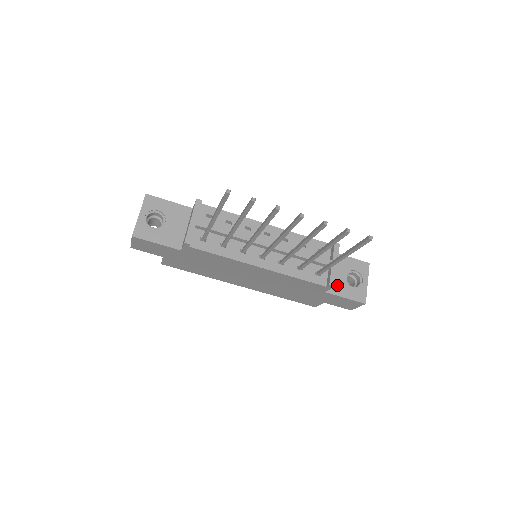
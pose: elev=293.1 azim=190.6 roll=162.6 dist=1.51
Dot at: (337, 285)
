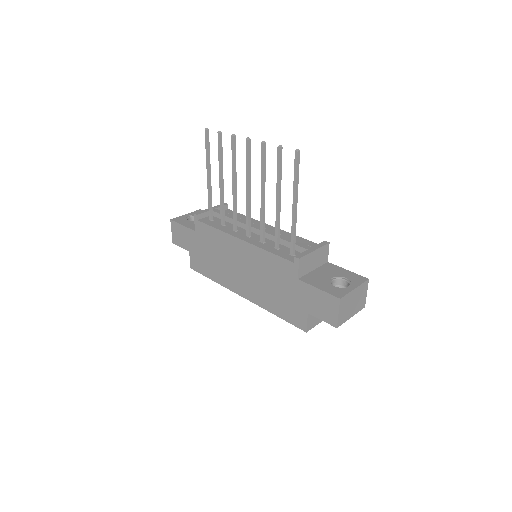
Dot at: (316, 279)
